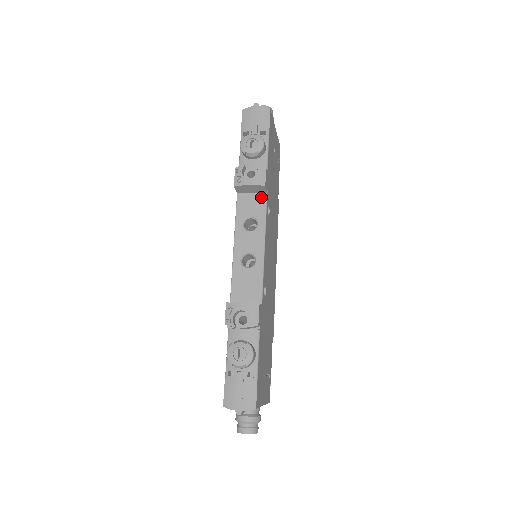
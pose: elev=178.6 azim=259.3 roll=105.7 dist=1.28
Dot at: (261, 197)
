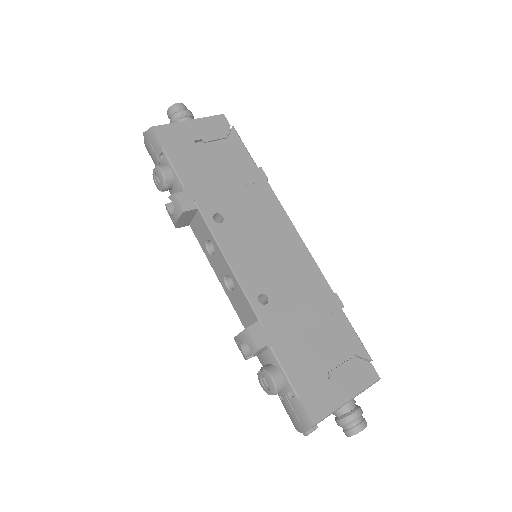
Dot at: (198, 217)
